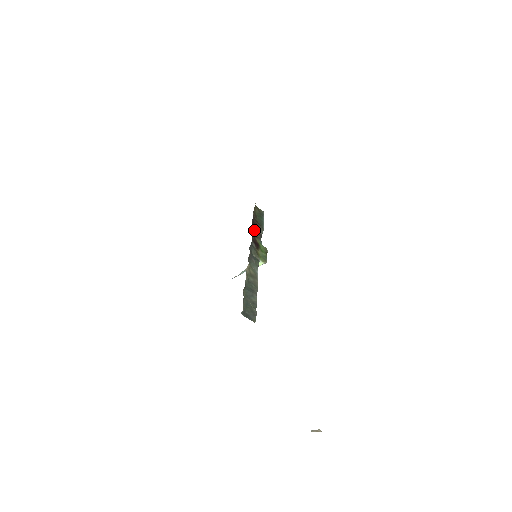
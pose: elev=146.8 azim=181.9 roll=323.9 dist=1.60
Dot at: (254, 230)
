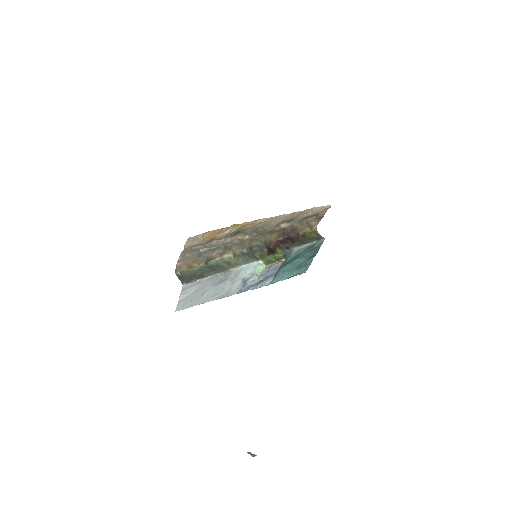
Dot at: (284, 243)
